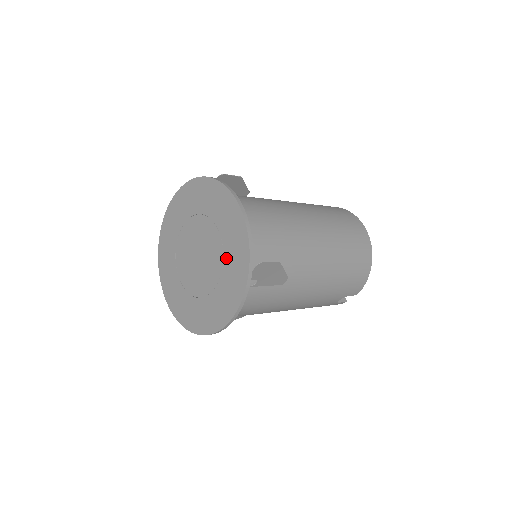
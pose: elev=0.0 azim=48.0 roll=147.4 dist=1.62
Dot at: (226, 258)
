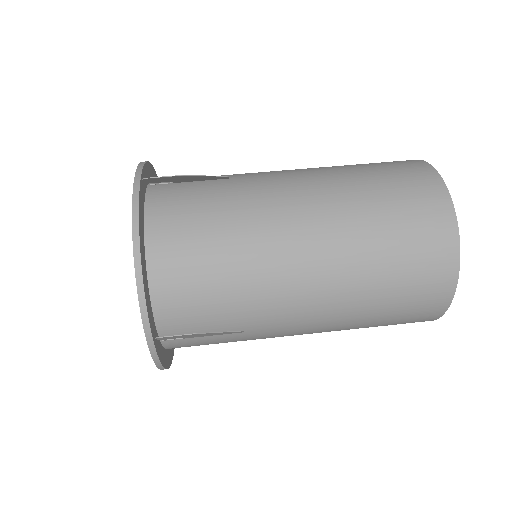
Dot at: occluded
